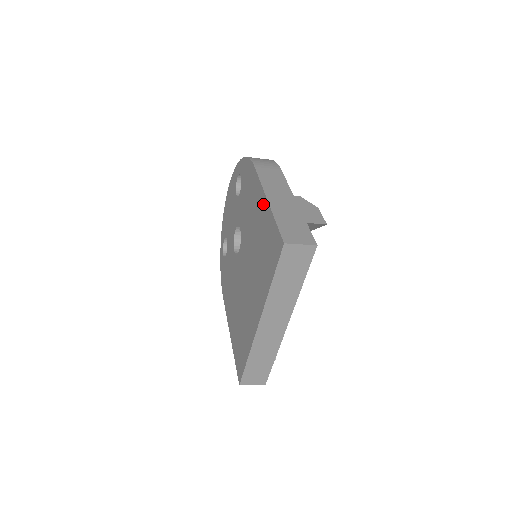
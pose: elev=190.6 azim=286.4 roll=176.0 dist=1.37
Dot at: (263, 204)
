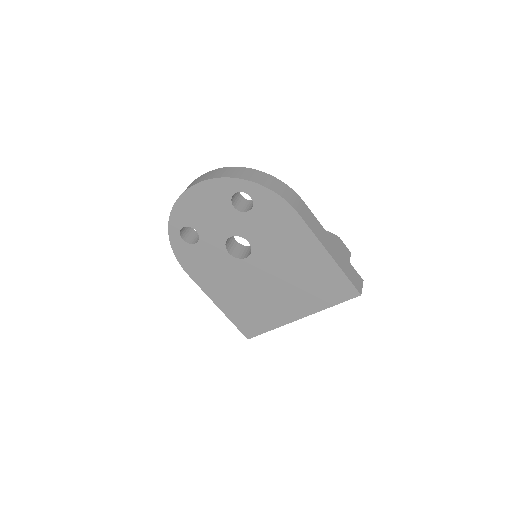
Dot at: (321, 254)
